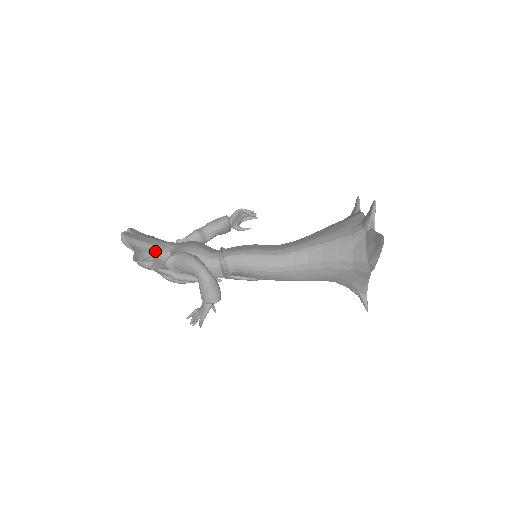
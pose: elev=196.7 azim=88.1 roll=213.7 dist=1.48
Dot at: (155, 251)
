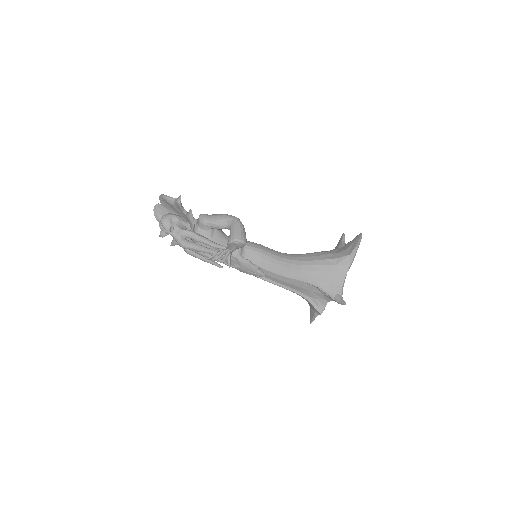
Dot at: (187, 212)
